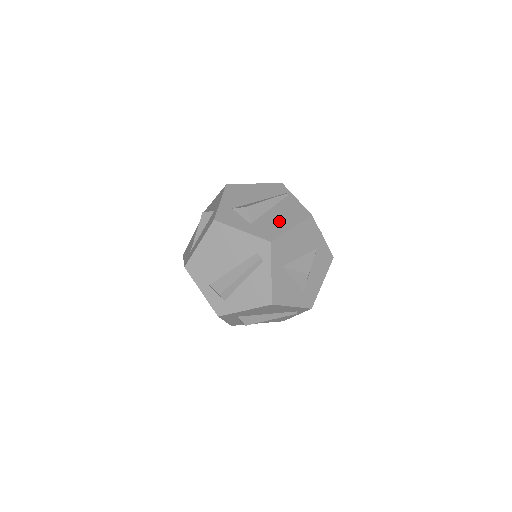
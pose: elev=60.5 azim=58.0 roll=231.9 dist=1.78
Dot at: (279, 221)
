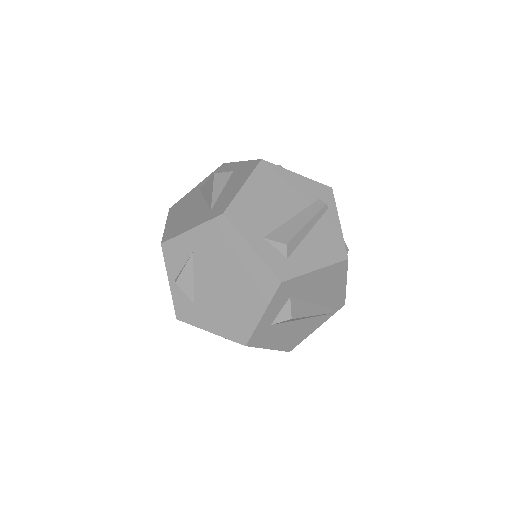
Dot at: occluded
